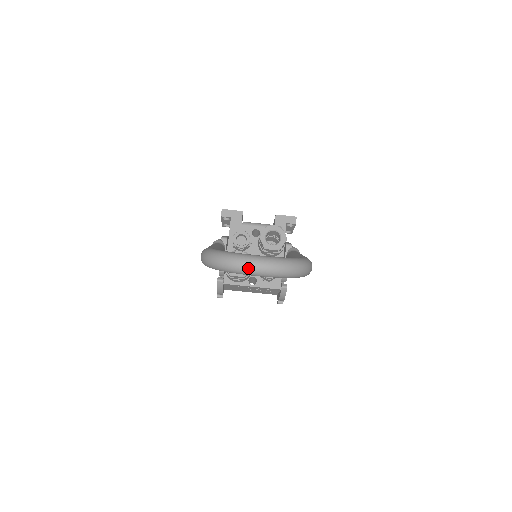
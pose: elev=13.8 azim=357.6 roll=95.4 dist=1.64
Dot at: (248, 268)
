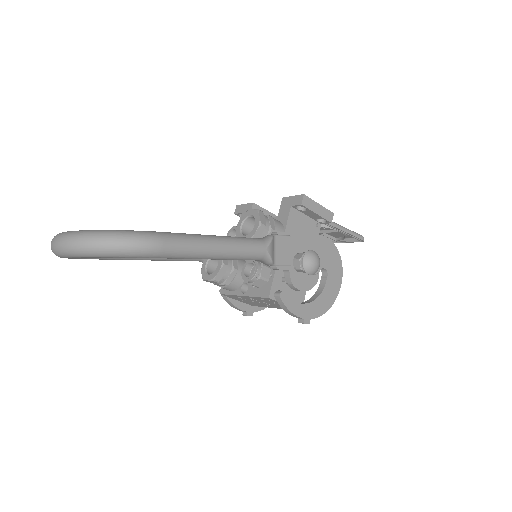
Dot at: (52, 247)
